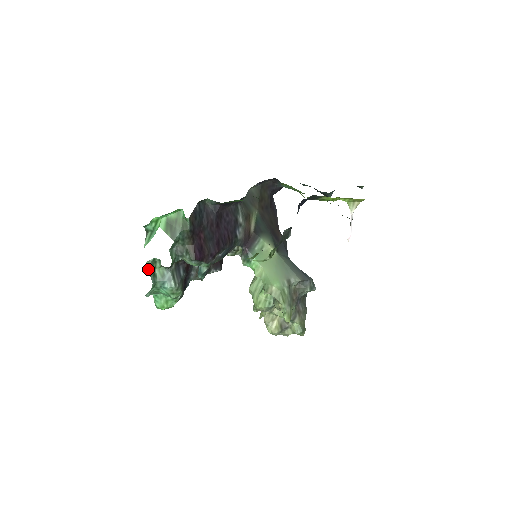
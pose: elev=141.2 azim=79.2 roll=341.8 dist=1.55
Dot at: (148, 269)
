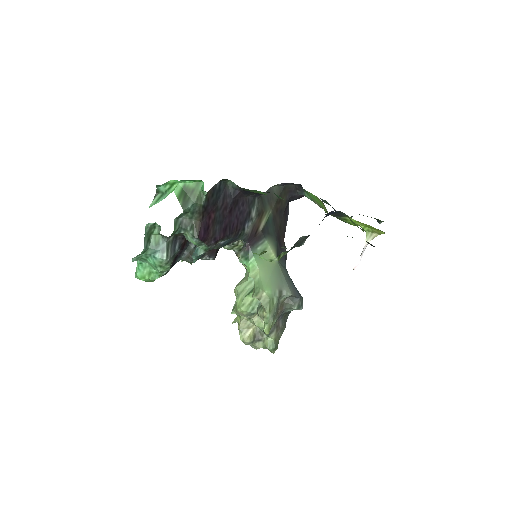
Dot at: (145, 232)
